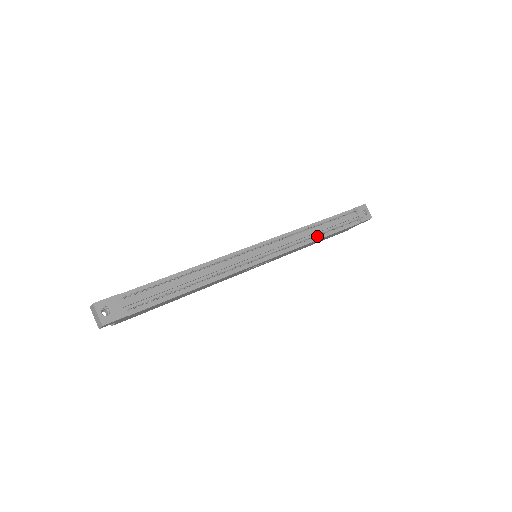
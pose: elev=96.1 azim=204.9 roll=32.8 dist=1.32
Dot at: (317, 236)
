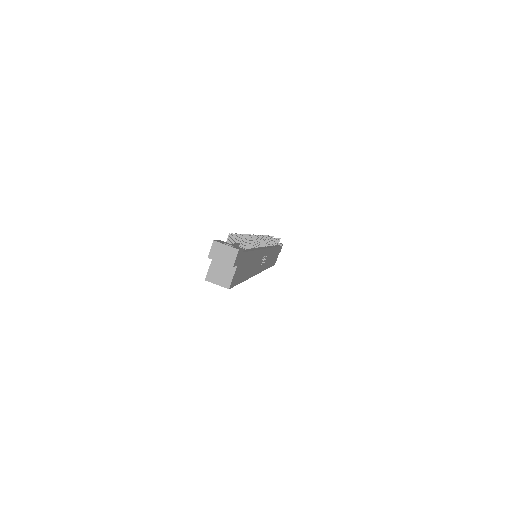
Dot at: occluded
